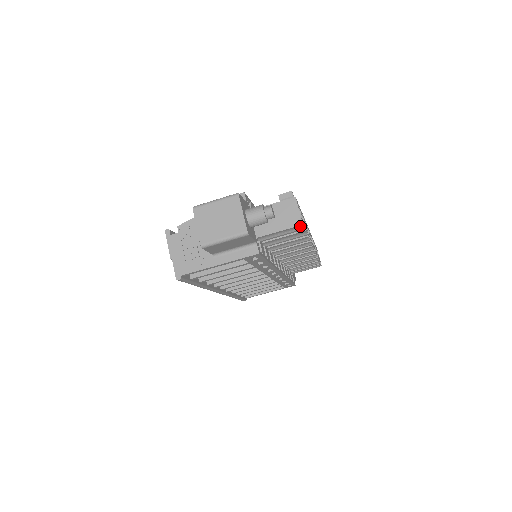
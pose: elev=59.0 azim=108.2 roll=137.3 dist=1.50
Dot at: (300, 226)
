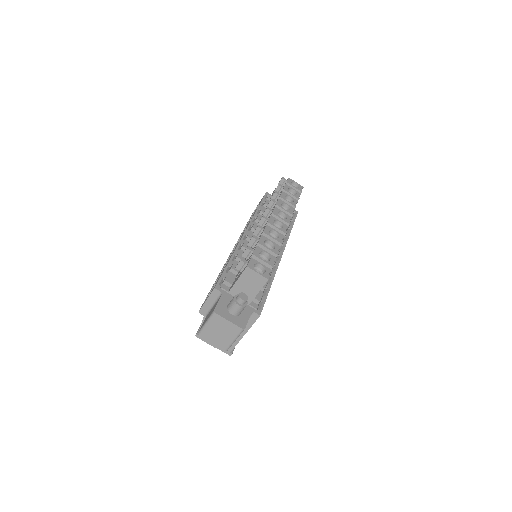
Dot at: (267, 276)
